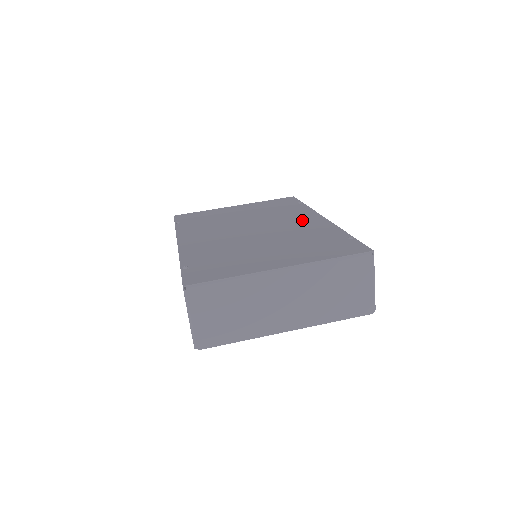
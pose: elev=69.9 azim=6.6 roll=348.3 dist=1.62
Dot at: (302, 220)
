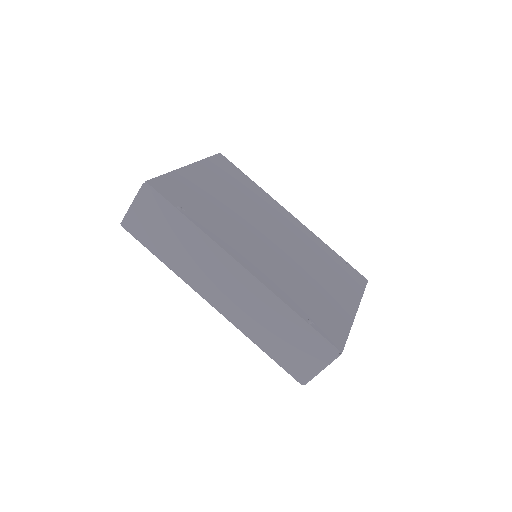
Dot at: (286, 221)
